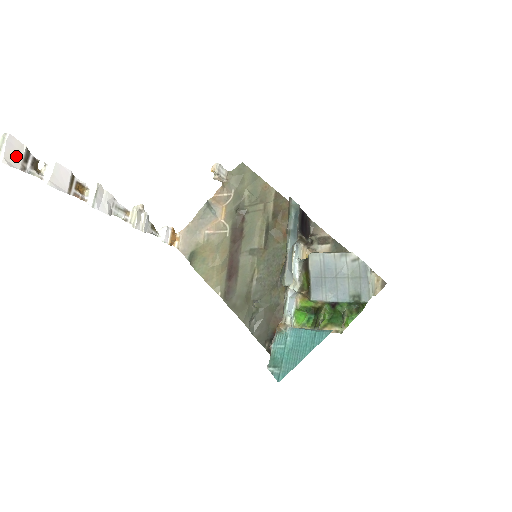
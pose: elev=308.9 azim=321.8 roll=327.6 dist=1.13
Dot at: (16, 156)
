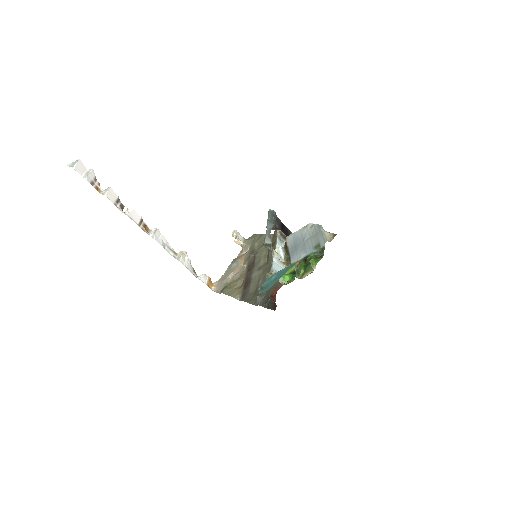
Dot at: (112, 198)
